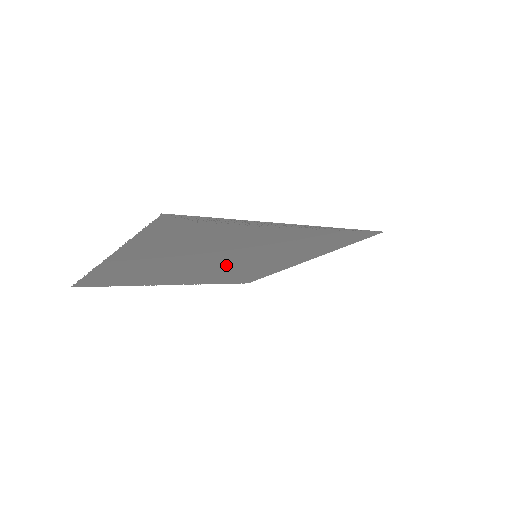
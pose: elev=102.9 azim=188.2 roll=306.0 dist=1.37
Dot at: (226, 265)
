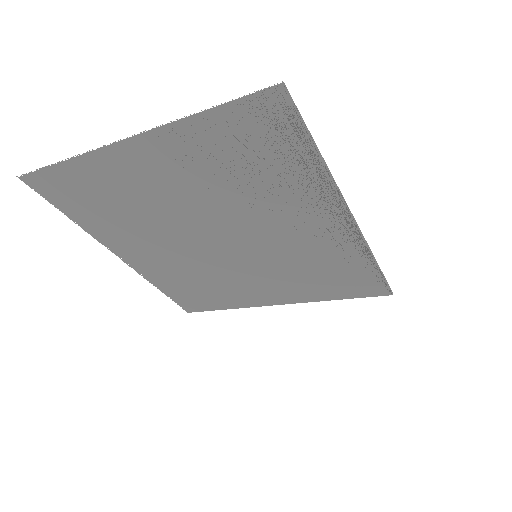
Dot at: (212, 254)
